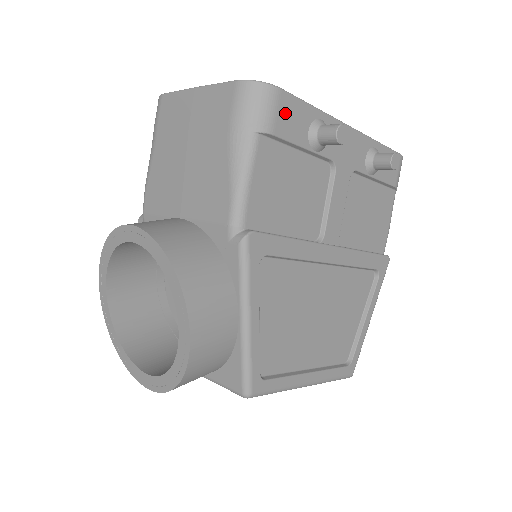
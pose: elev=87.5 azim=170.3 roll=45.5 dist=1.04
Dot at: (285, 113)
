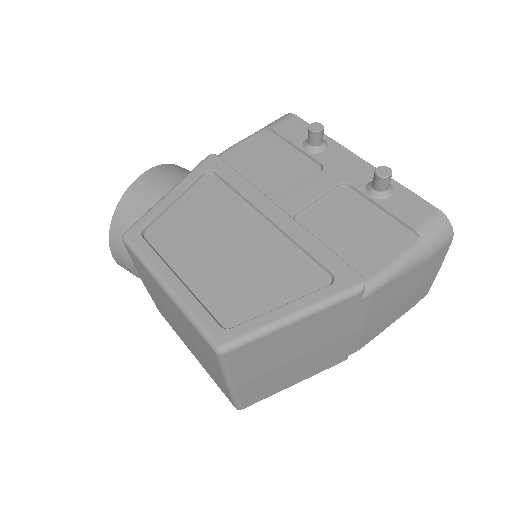
Dot at: (291, 125)
